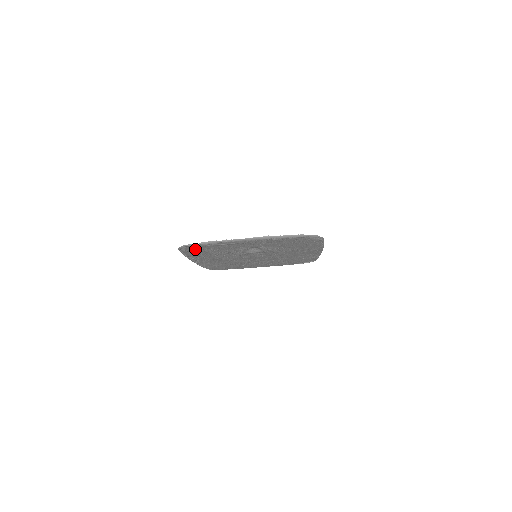
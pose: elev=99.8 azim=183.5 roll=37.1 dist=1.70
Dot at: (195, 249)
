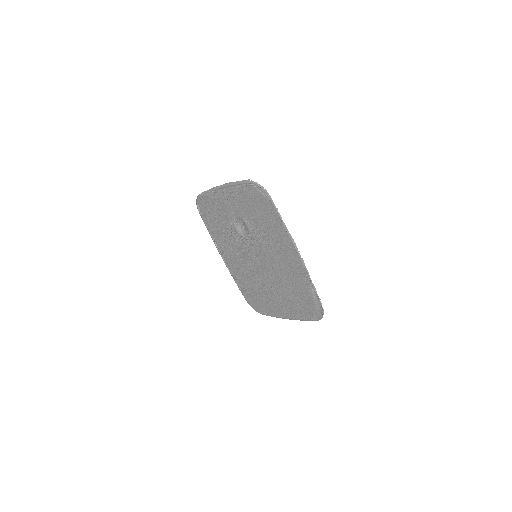
Dot at: (206, 213)
